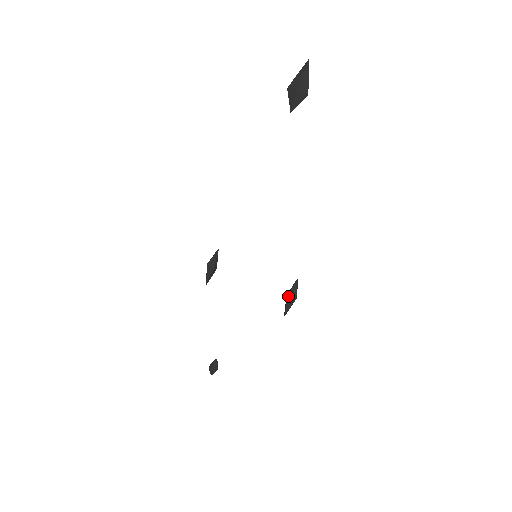
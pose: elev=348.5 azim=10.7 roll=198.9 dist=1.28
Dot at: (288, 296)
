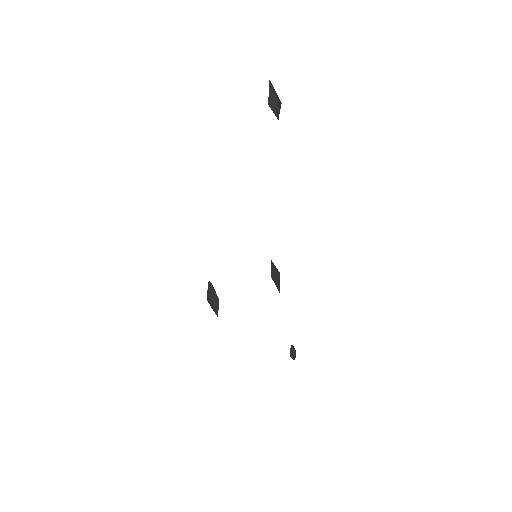
Dot at: (276, 275)
